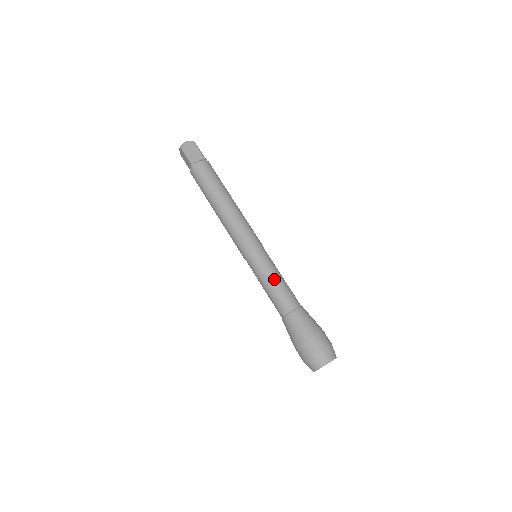
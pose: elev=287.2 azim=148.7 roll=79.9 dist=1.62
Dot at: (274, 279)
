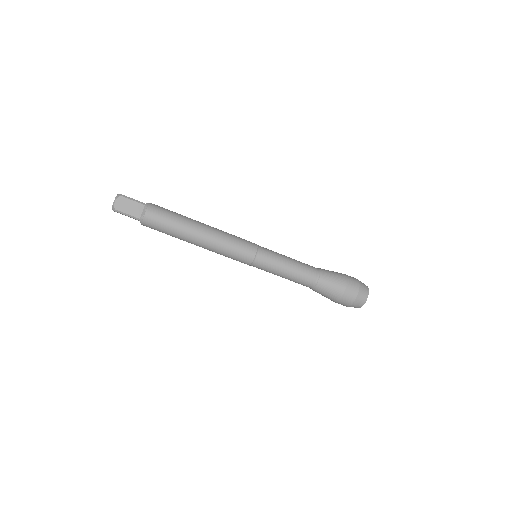
Dot at: (287, 268)
